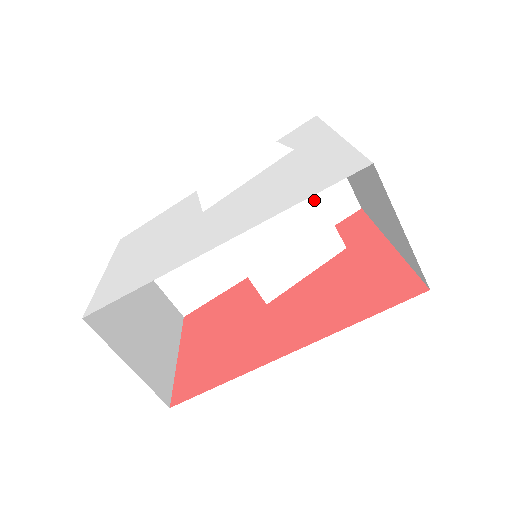
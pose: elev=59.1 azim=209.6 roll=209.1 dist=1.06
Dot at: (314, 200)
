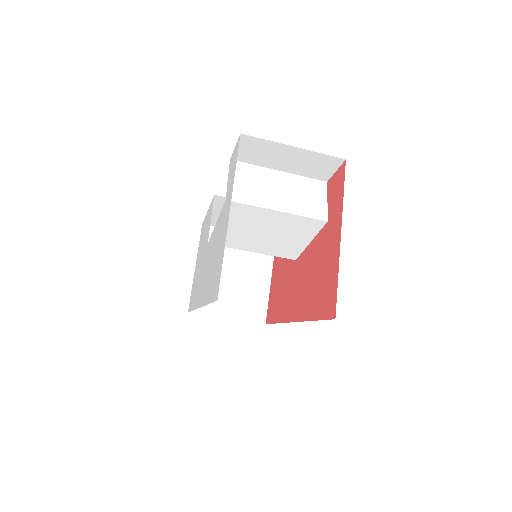
Dot at: (271, 213)
